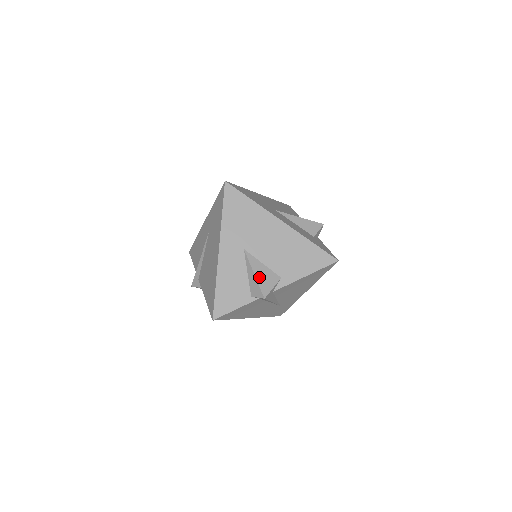
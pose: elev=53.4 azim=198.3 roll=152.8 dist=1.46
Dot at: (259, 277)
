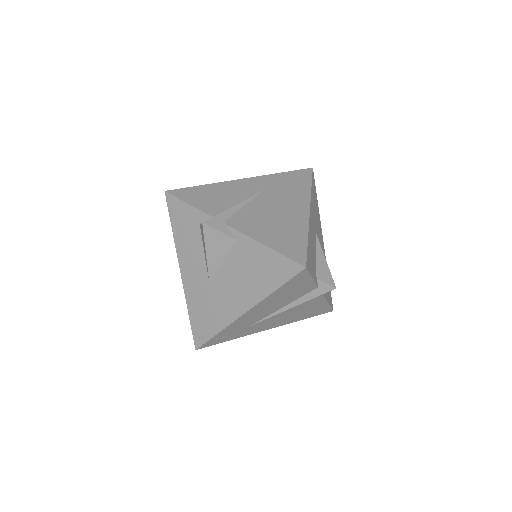
Dot at: (327, 266)
